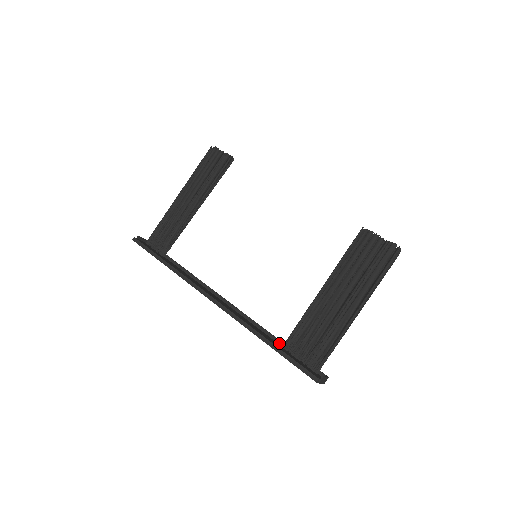
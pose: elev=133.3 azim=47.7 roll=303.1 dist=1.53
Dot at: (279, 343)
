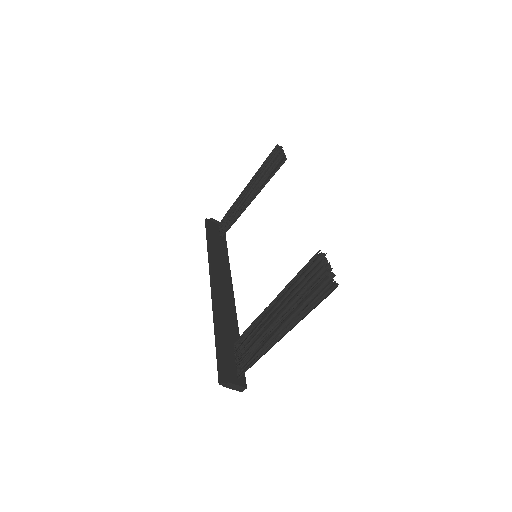
Dot at: occluded
